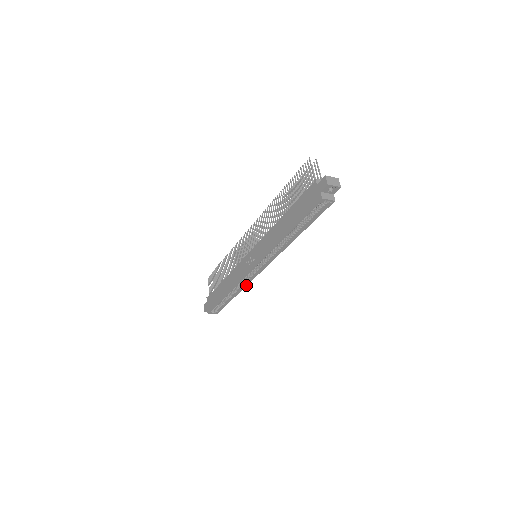
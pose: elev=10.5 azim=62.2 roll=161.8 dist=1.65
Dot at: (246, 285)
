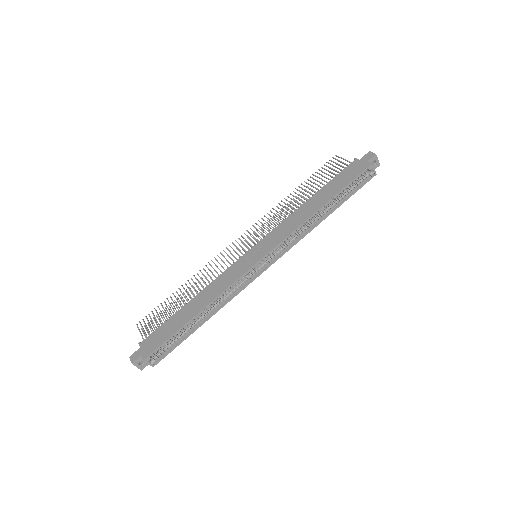
Dot at: (231, 299)
